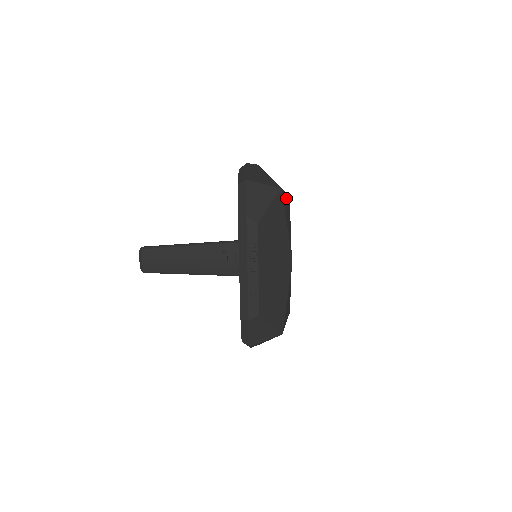
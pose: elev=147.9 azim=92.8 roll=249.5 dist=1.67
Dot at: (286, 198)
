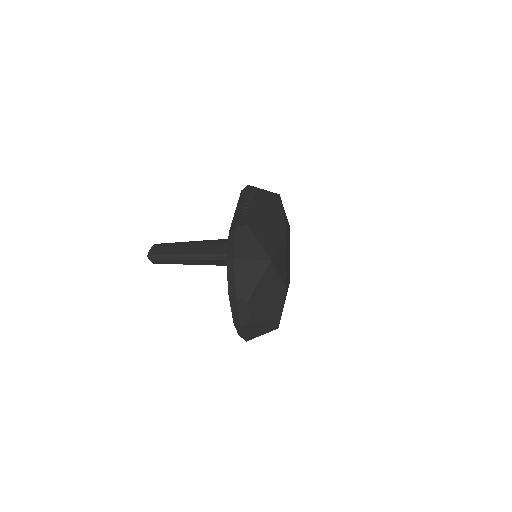
Dot at: occluded
